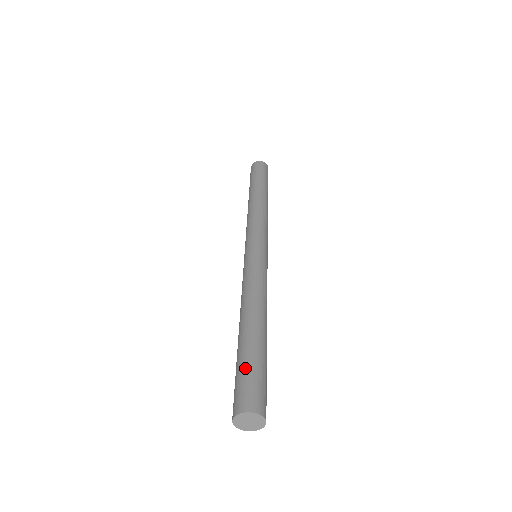
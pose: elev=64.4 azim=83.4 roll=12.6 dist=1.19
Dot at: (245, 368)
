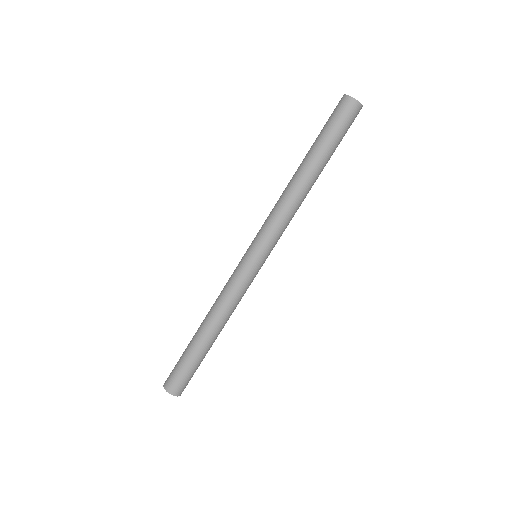
Dot at: (191, 371)
